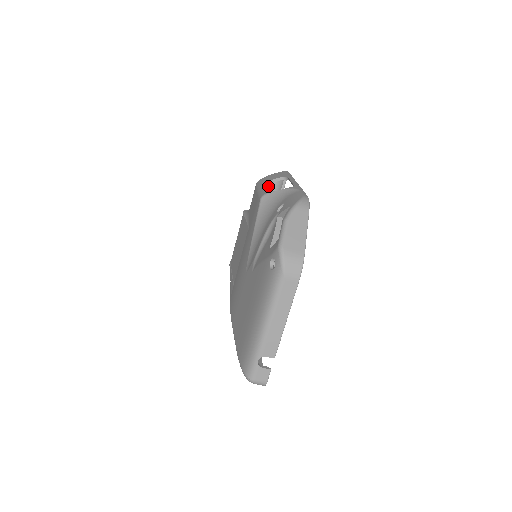
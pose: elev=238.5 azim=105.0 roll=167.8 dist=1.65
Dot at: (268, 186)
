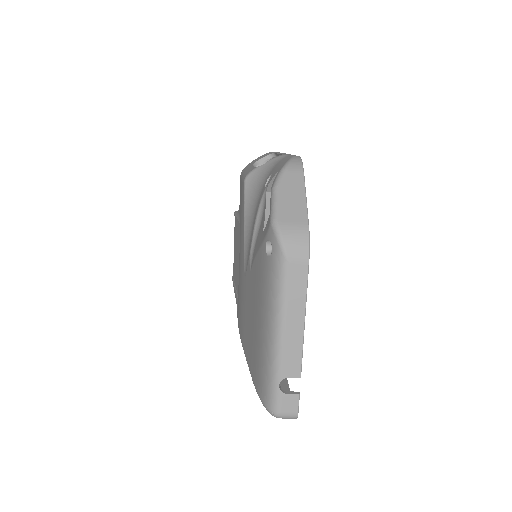
Dot at: (252, 166)
